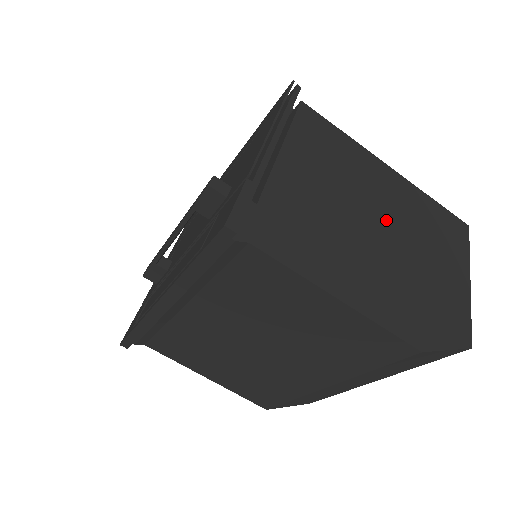
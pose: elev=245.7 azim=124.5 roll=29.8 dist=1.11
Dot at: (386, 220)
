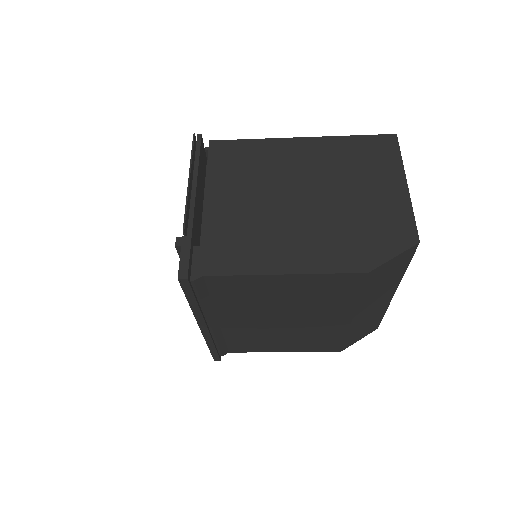
Dot at: (309, 186)
